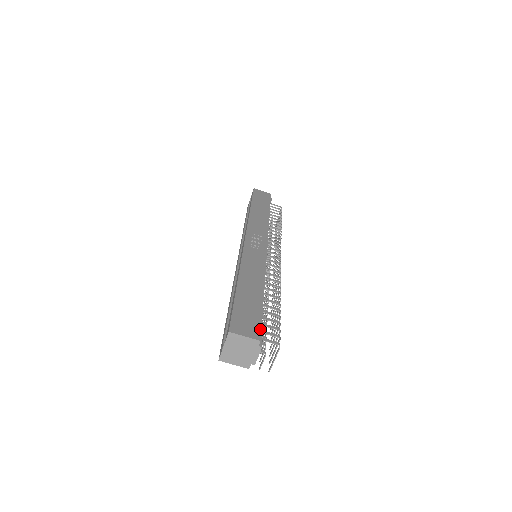
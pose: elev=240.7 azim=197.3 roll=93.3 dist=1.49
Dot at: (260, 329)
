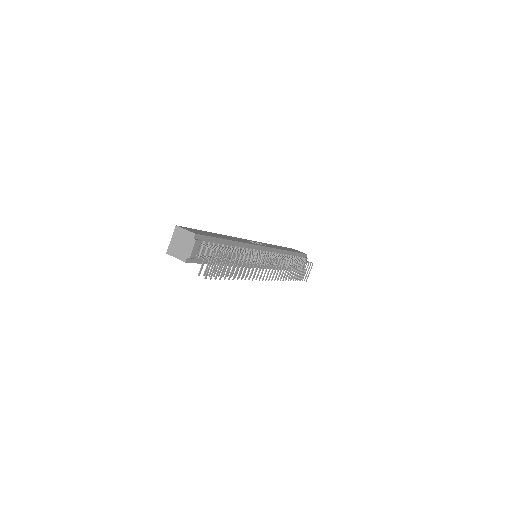
Dot at: (202, 234)
